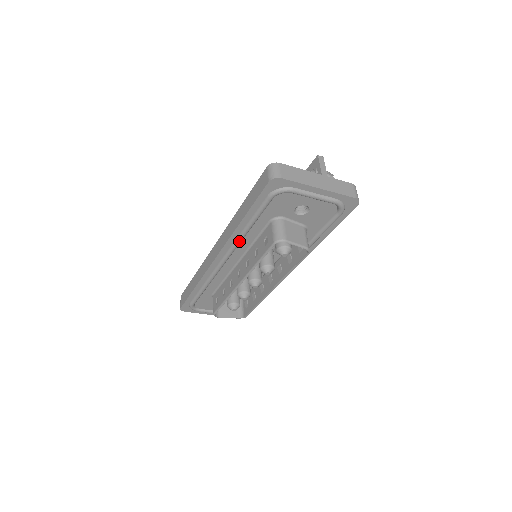
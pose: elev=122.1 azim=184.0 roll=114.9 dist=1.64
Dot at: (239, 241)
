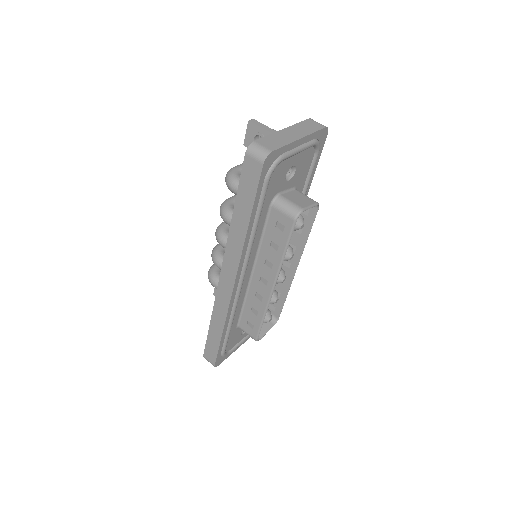
Dot at: (251, 249)
